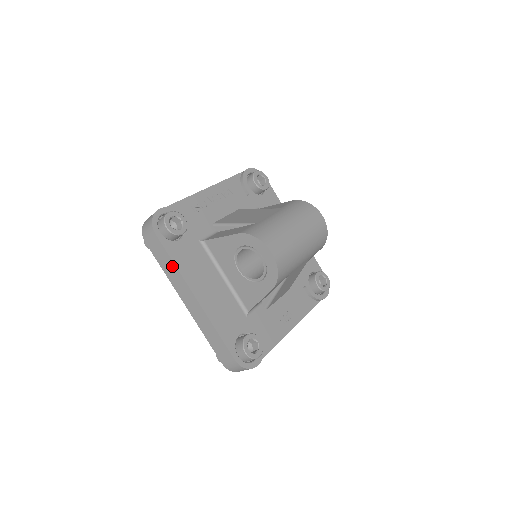
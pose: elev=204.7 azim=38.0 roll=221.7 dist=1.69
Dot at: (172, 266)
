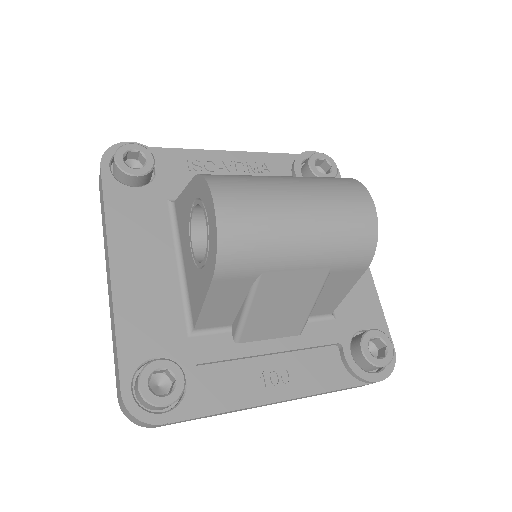
Dot at: (104, 216)
